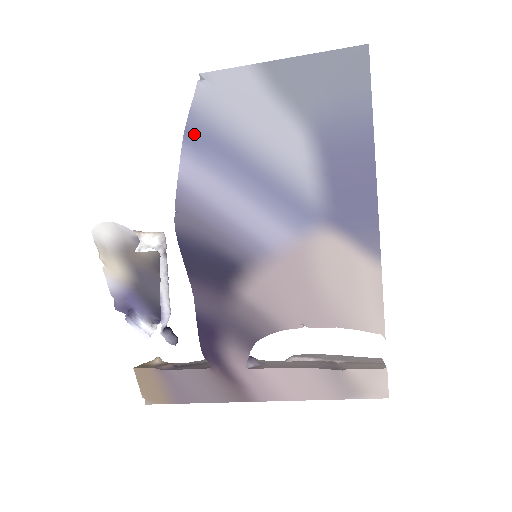
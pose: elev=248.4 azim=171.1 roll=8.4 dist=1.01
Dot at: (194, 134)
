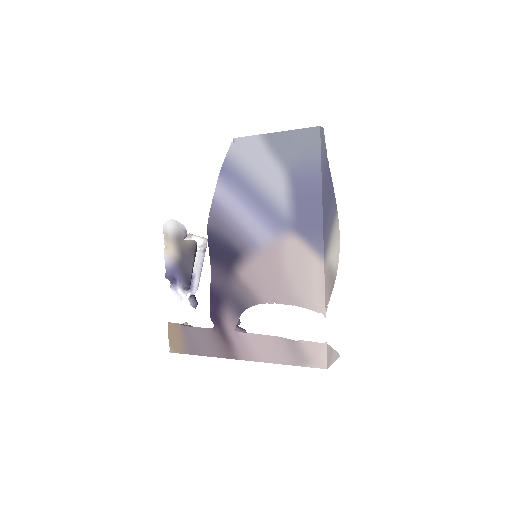
Dot at: (226, 171)
